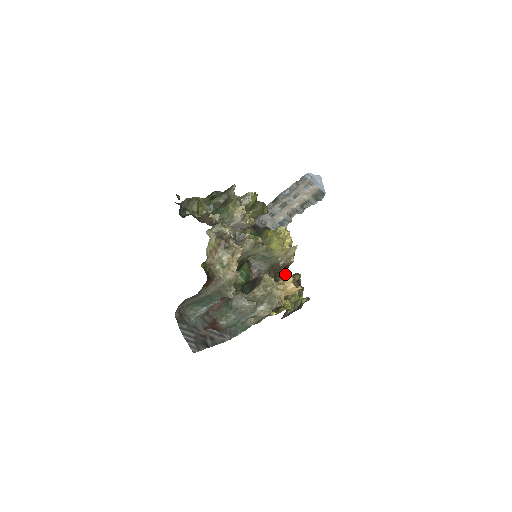
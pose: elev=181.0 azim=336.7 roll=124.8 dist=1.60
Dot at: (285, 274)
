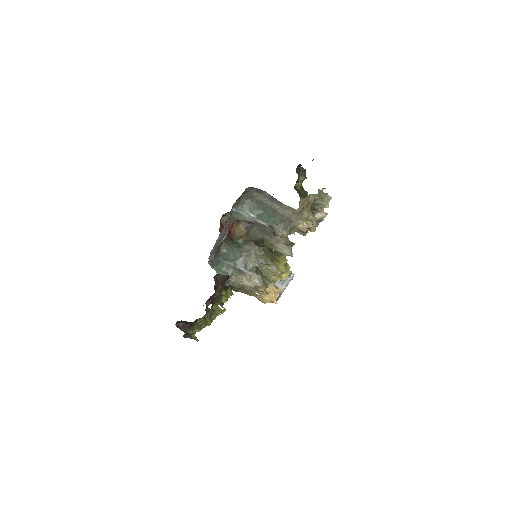
Dot at: (208, 303)
